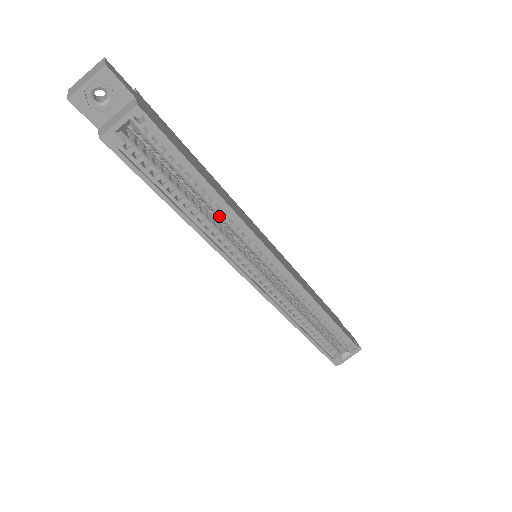
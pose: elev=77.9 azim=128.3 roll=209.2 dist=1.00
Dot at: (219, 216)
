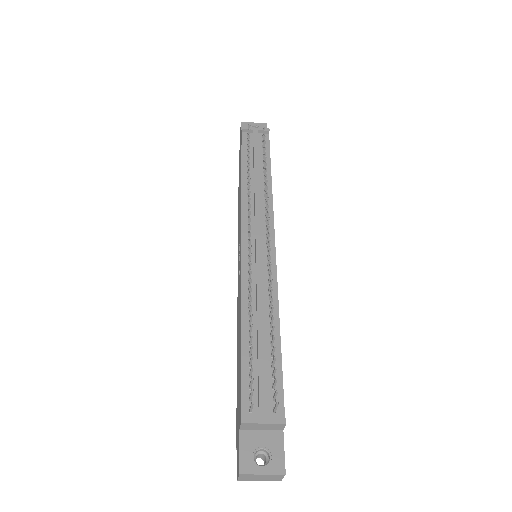
Dot at: occluded
